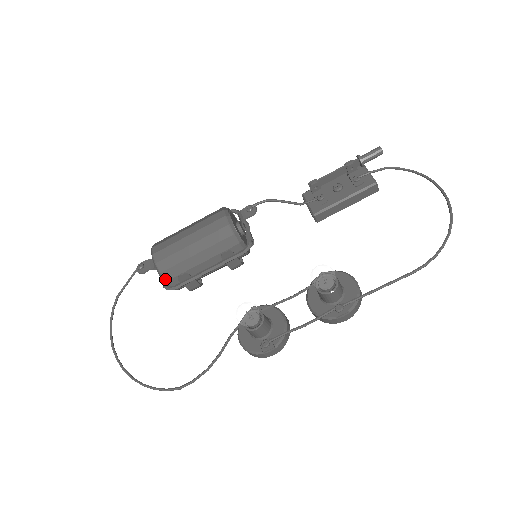
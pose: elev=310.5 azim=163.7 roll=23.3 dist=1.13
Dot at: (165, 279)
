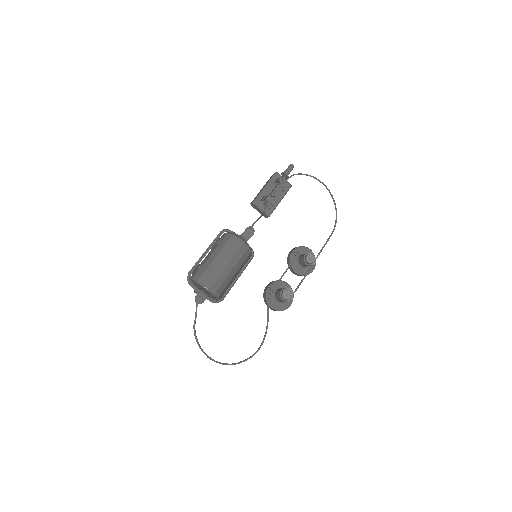
Dot at: (220, 298)
